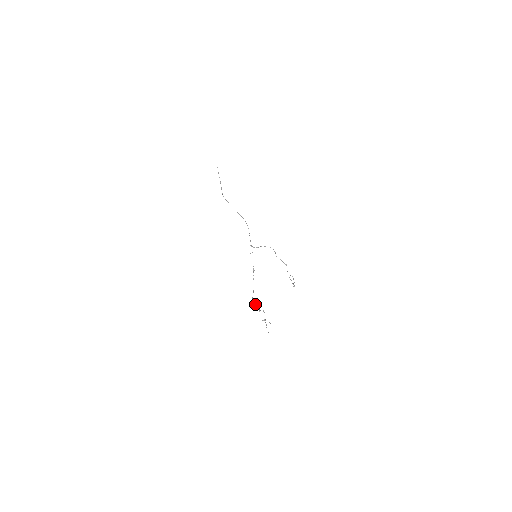
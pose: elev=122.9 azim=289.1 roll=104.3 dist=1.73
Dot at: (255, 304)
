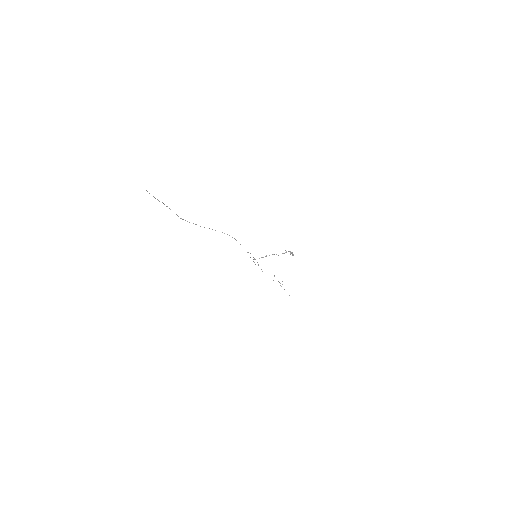
Dot at: occluded
